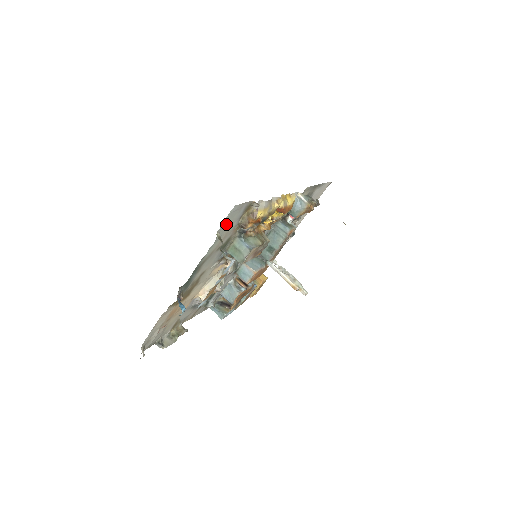
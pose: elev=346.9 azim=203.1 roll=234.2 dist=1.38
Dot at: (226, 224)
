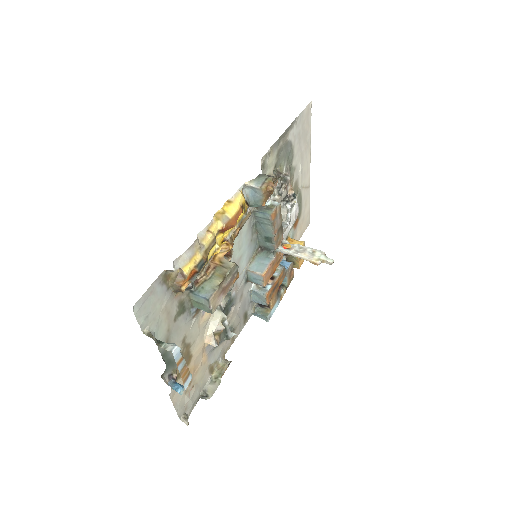
Dot at: (149, 315)
